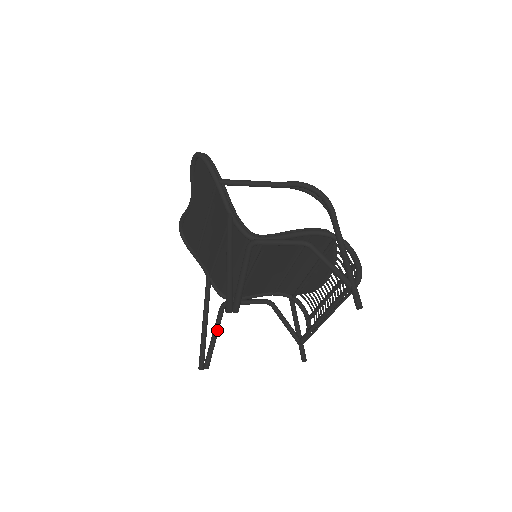
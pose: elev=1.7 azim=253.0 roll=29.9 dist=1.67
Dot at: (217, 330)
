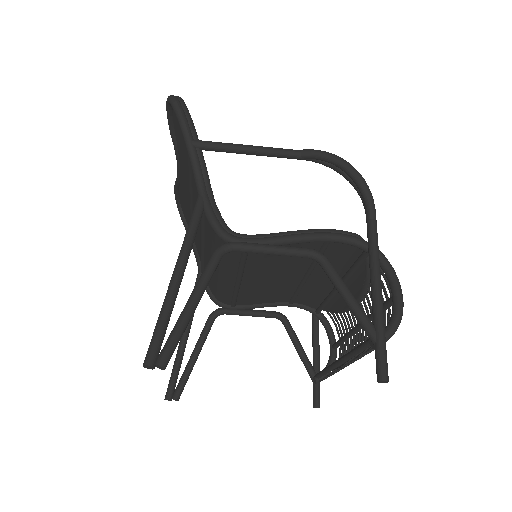
Dot at: (199, 348)
